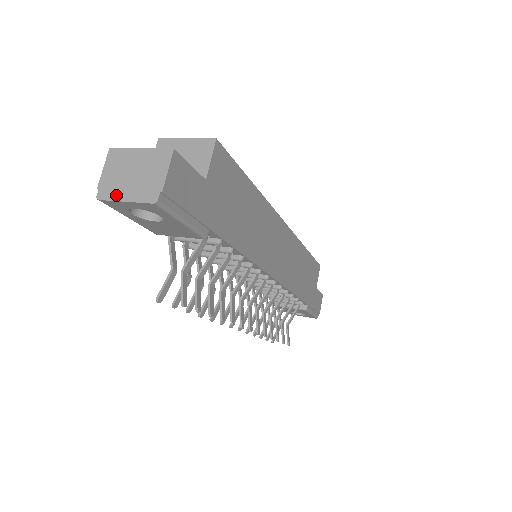
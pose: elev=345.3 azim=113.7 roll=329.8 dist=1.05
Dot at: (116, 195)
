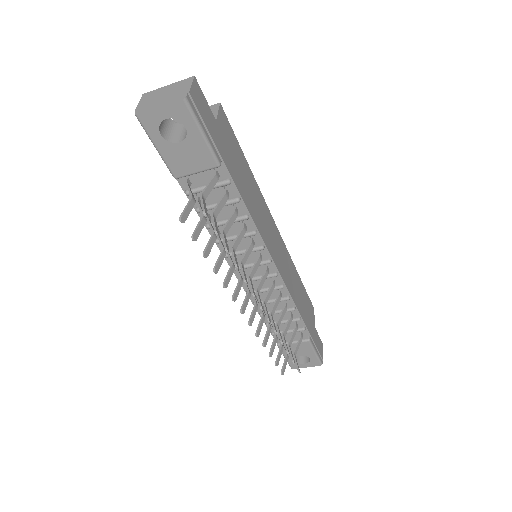
Dot at: (151, 107)
